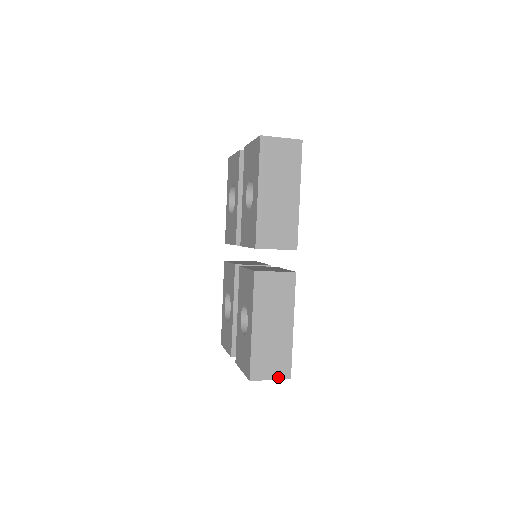
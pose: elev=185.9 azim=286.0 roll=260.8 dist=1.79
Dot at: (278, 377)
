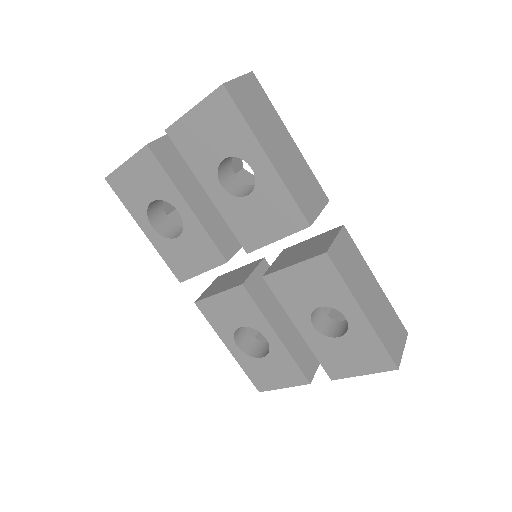
Dot at: (404, 342)
